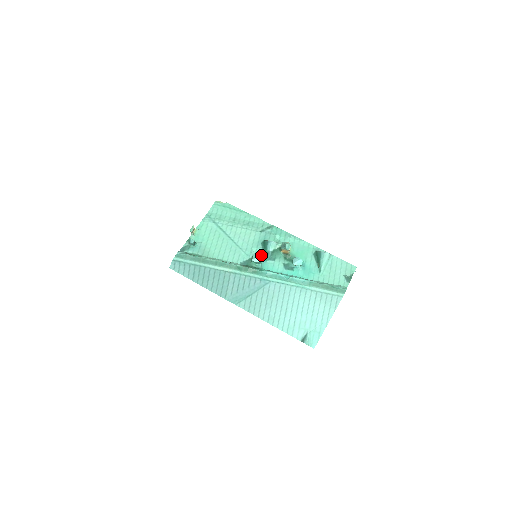
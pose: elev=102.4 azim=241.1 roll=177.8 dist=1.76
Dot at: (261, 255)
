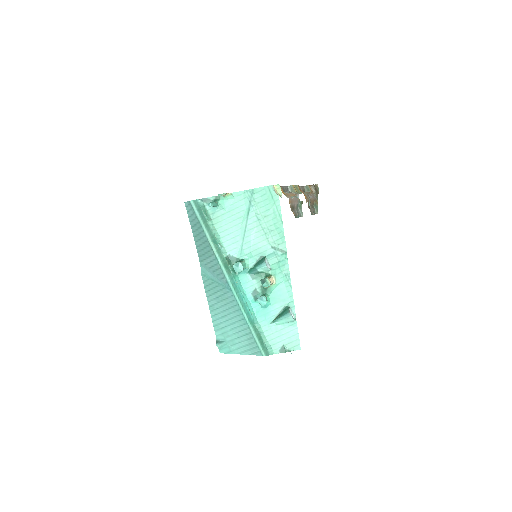
Dot at: (242, 269)
